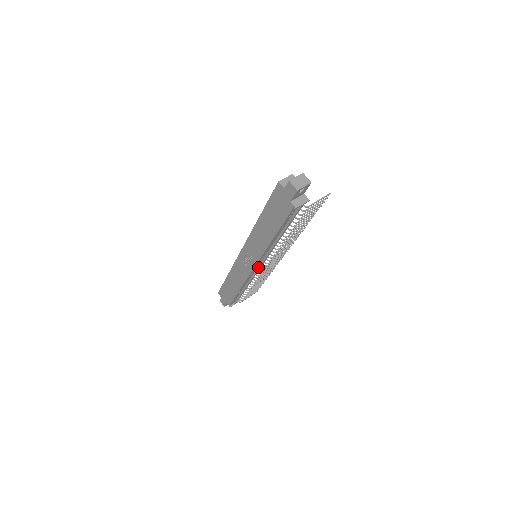
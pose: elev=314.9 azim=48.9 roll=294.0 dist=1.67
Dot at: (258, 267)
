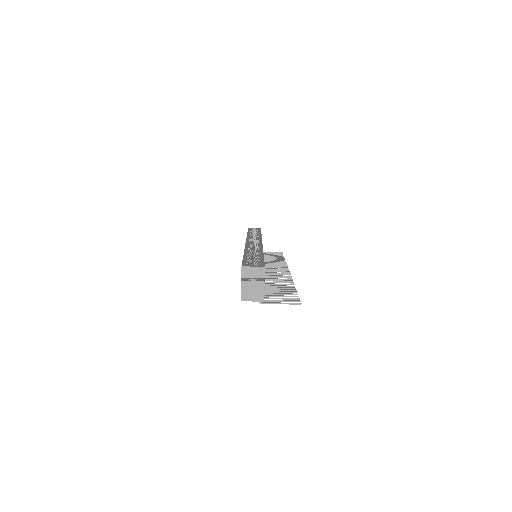
Dot at: occluded
